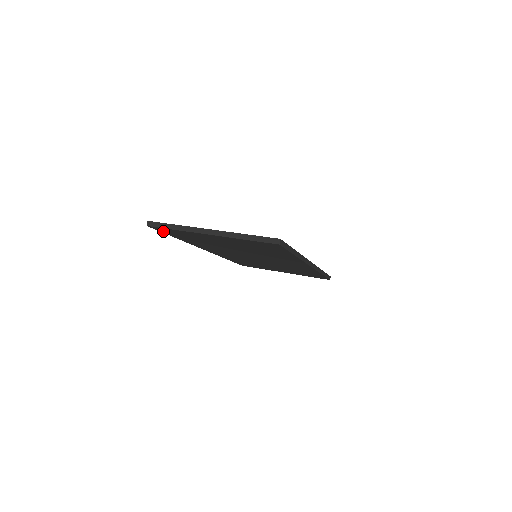
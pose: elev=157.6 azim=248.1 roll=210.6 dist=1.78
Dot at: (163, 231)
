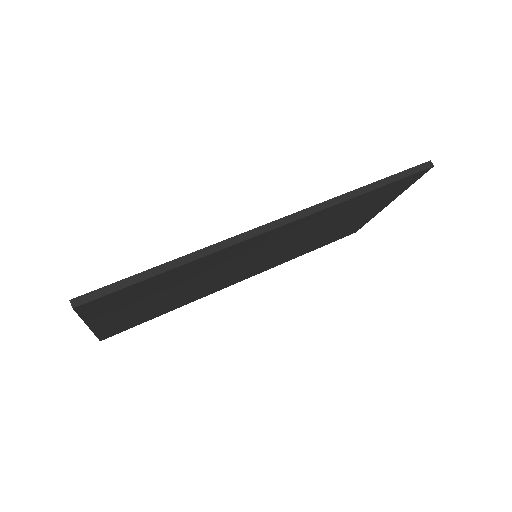
Dot at: (124, 329)
